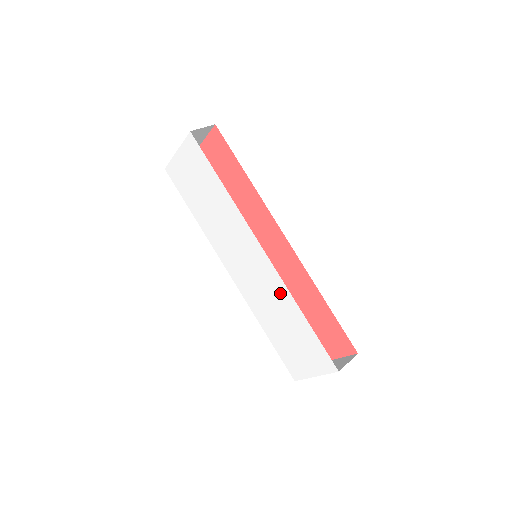
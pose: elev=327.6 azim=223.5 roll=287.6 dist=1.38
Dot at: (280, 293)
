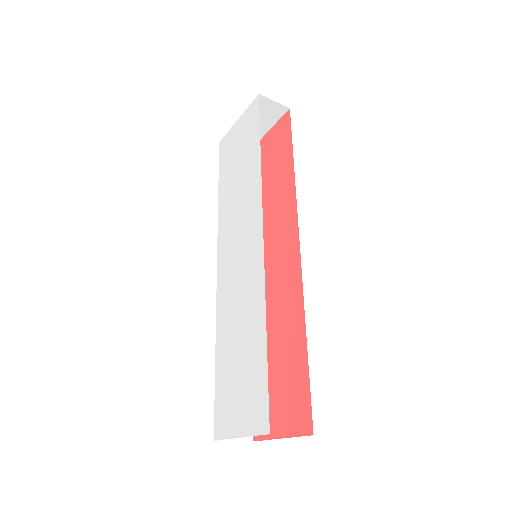
Dot at: (255, 296)
